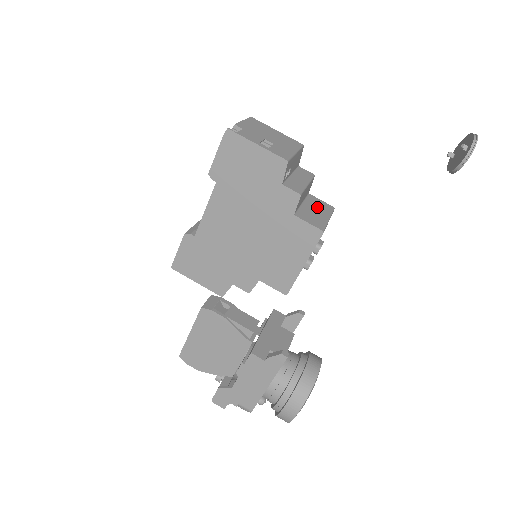
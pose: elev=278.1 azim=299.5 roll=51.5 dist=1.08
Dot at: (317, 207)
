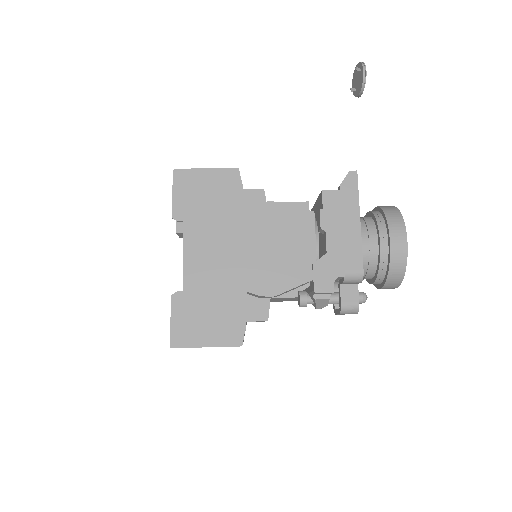
Dot at: occluded
